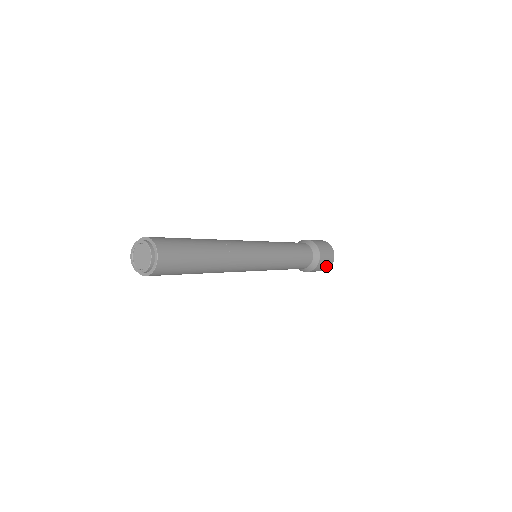
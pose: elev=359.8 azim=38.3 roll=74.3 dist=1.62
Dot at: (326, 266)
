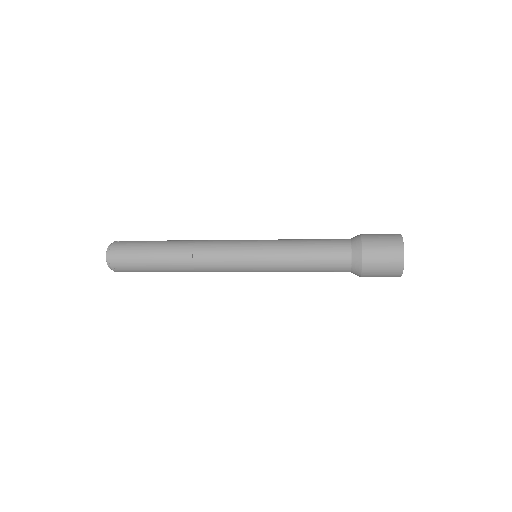
Dot at: (390, 248)
